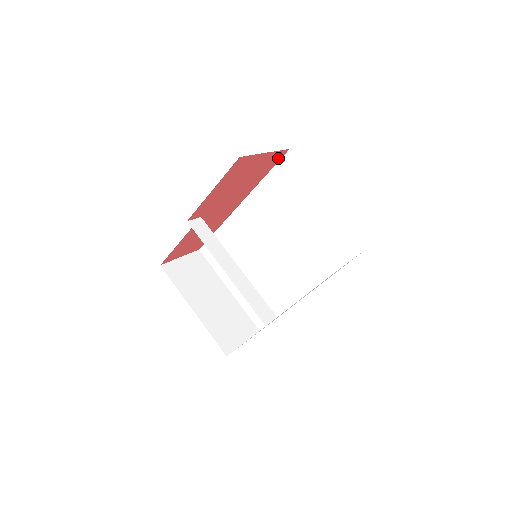
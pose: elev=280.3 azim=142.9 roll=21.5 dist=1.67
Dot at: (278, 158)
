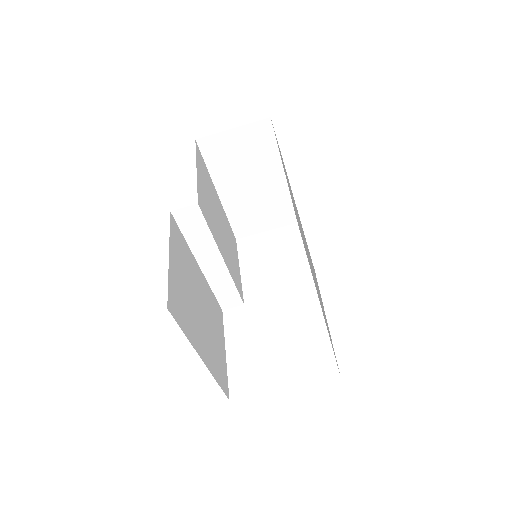
Dot at: occluded
